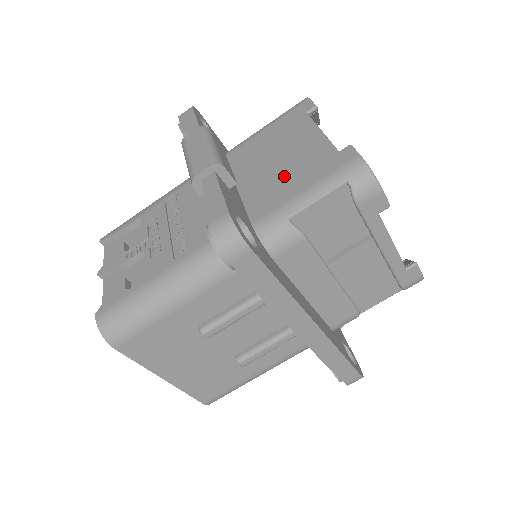
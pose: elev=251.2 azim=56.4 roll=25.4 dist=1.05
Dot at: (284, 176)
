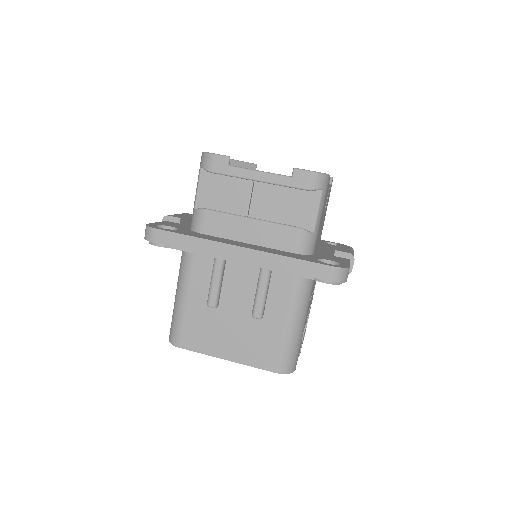
Dot at: occluded
